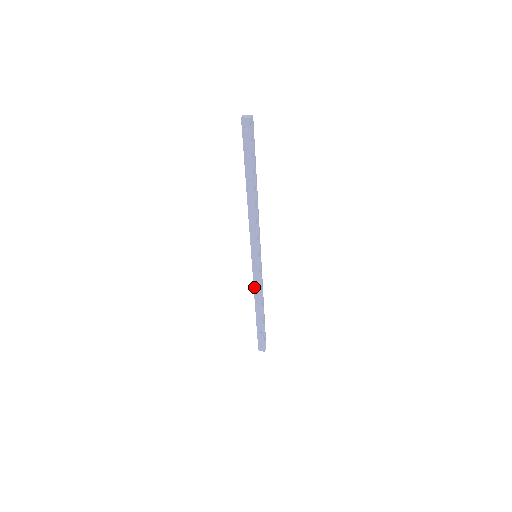
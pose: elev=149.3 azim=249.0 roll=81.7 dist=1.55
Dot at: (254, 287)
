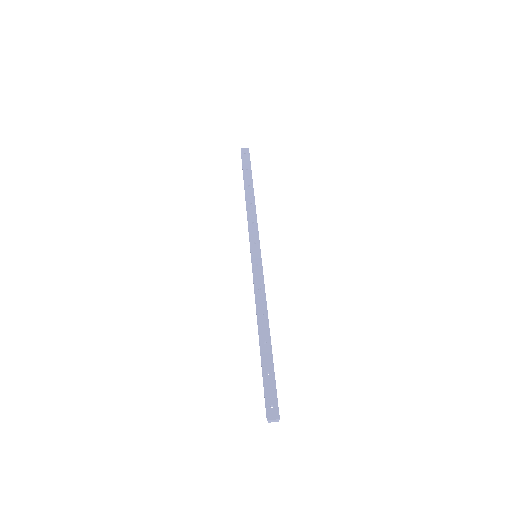
Dot at: occluded
